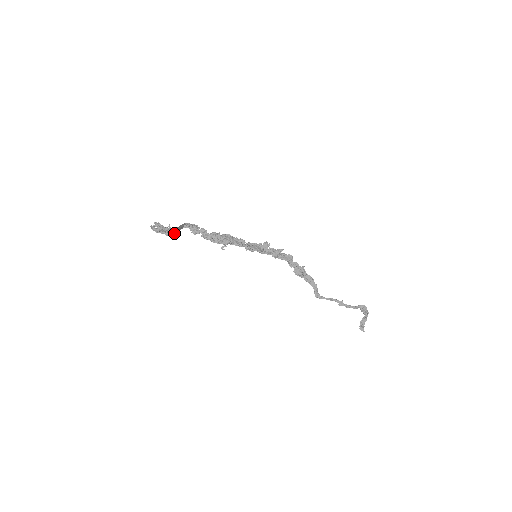
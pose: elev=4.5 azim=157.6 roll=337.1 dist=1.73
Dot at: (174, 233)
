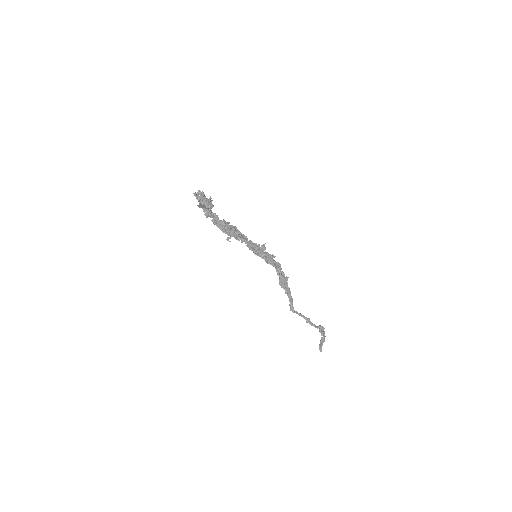
Dot at: (206, 208)
